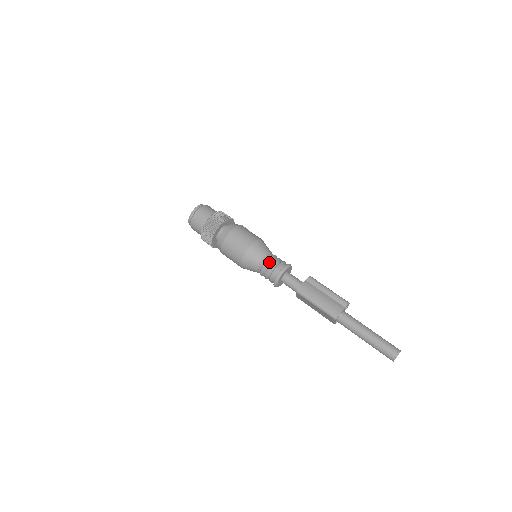
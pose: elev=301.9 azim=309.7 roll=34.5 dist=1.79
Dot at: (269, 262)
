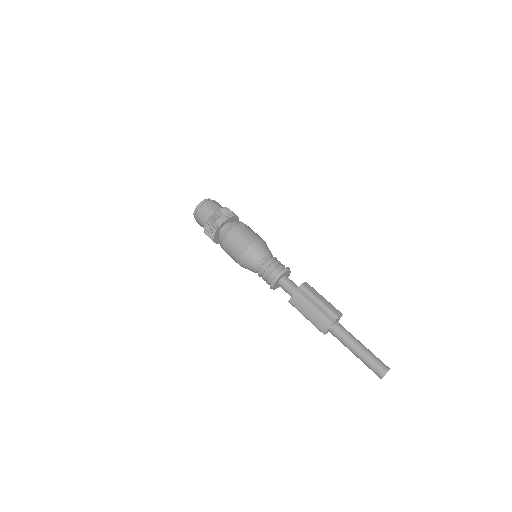
Dot at: (262, 271)
